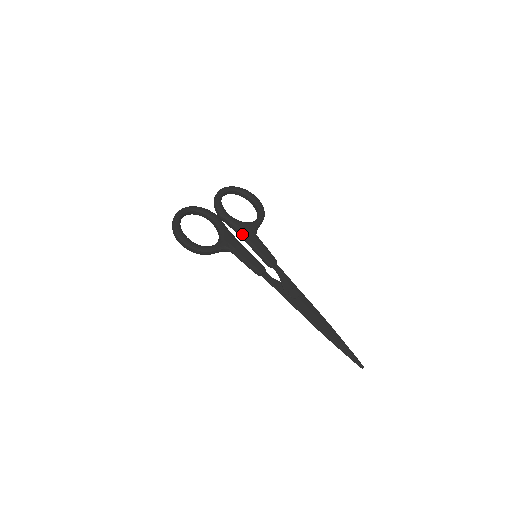
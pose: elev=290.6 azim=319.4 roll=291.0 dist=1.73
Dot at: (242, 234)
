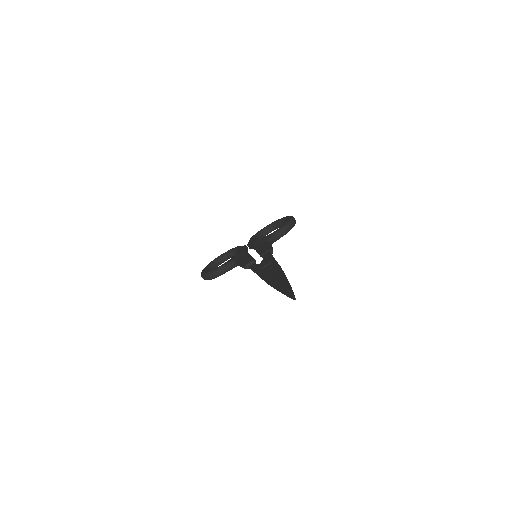
Dot at: (255, 247)
